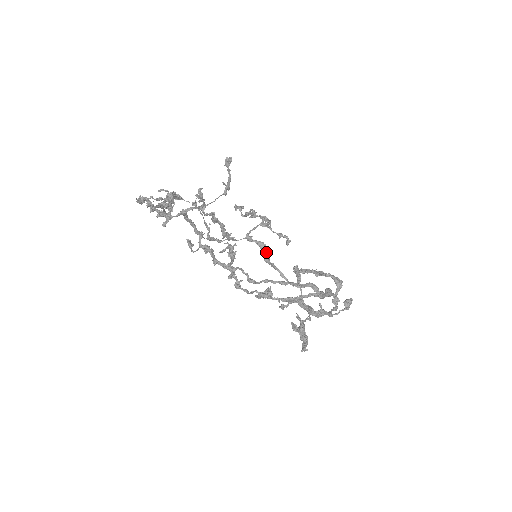
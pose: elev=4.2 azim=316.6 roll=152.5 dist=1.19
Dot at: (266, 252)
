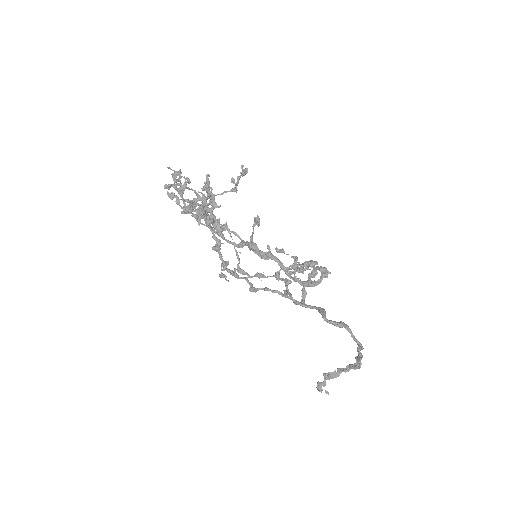
Dot at: (287, 285)
